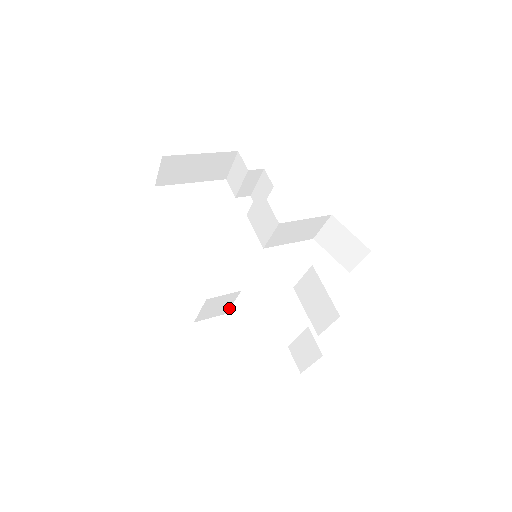
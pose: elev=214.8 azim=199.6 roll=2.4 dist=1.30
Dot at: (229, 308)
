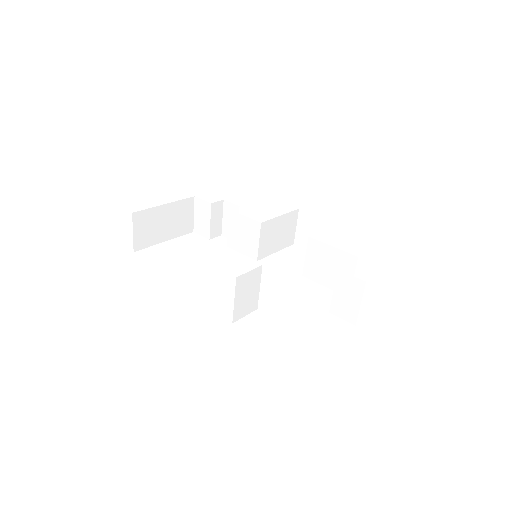
Dot at: (258, 298)
